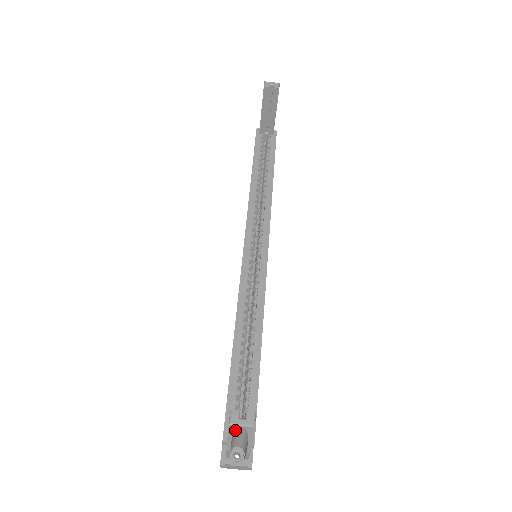
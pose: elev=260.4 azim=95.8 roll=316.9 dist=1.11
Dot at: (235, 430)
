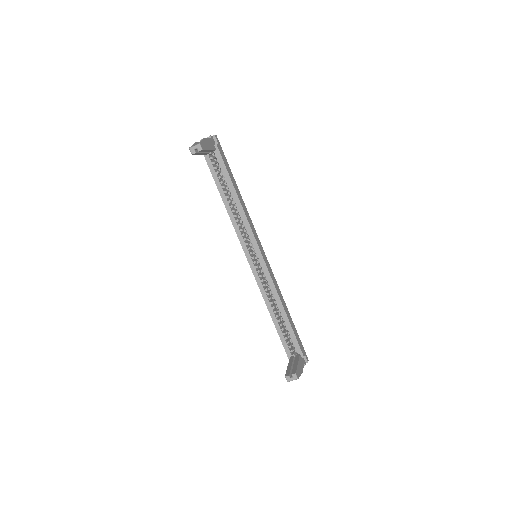
Dot at: occluded
